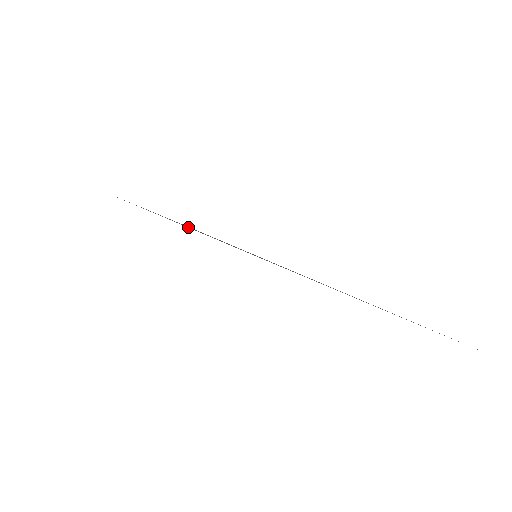
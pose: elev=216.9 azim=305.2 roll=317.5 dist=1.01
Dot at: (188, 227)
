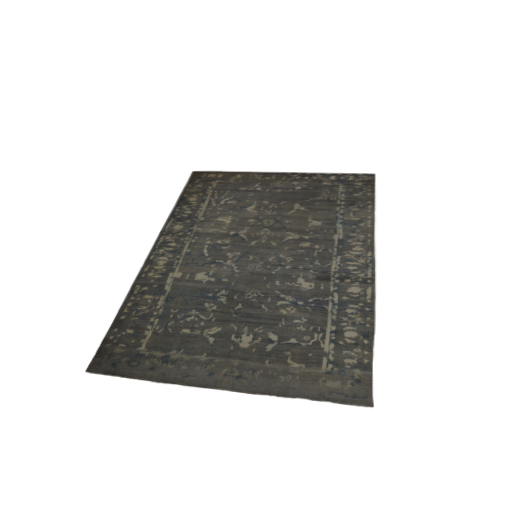
Dot at: (222, 217)
